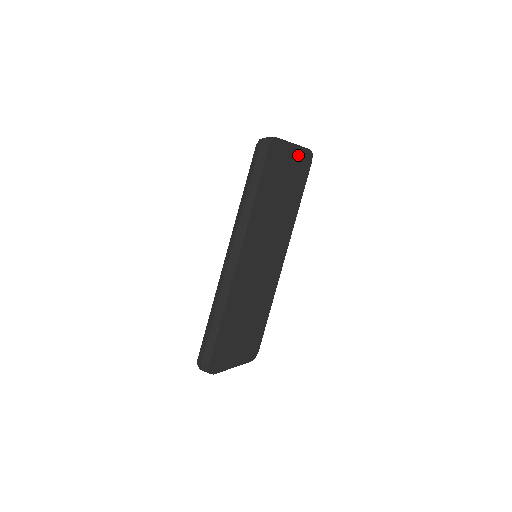
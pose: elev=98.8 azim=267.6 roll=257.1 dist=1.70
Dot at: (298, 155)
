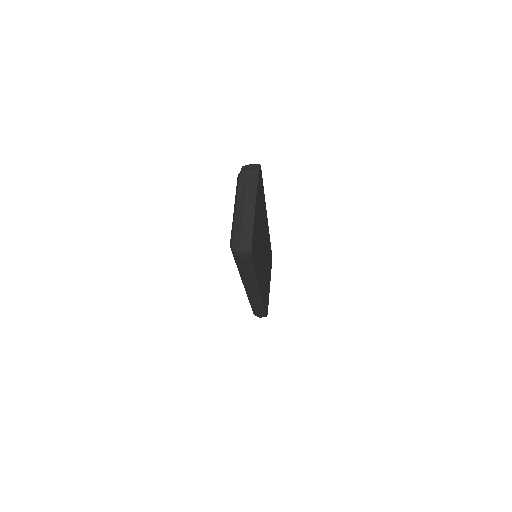
Dot at: (257, 197)
